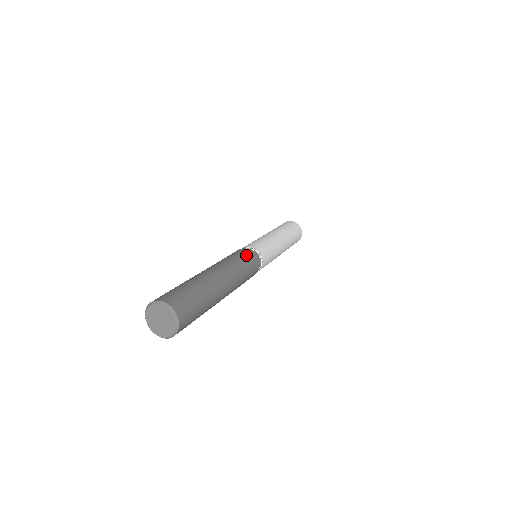
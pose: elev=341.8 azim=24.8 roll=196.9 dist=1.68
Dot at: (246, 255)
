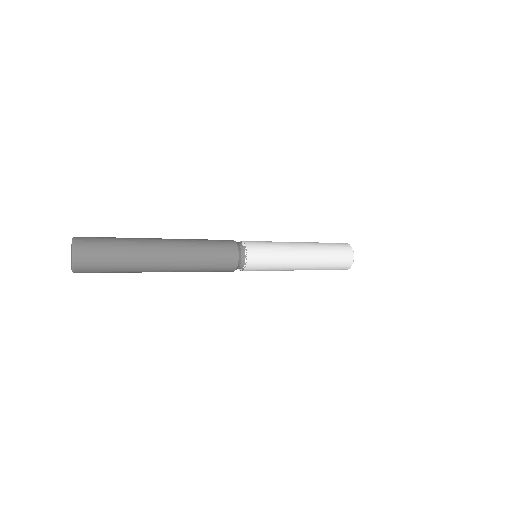
Dot at: occluded
